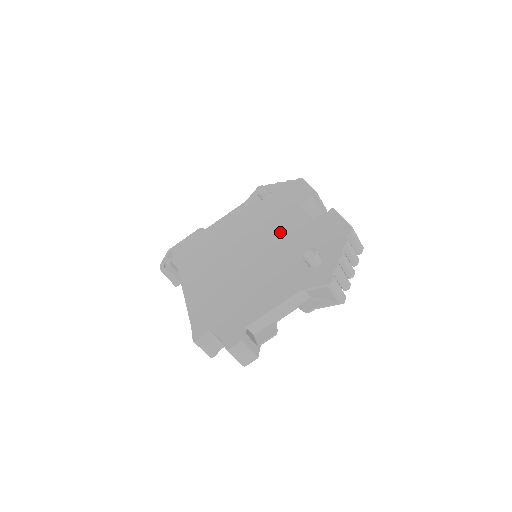
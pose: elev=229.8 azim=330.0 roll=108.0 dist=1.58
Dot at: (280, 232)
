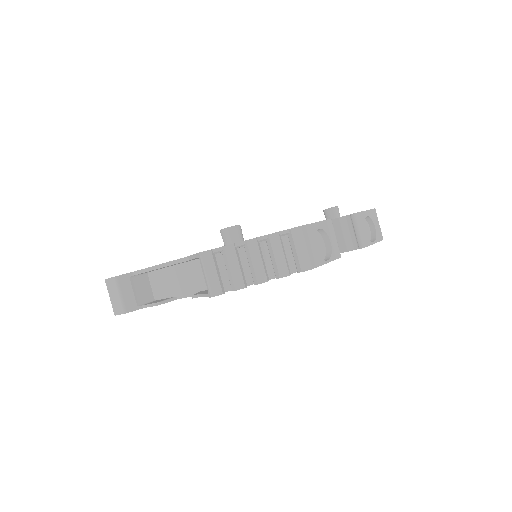
Dot at: occluded
